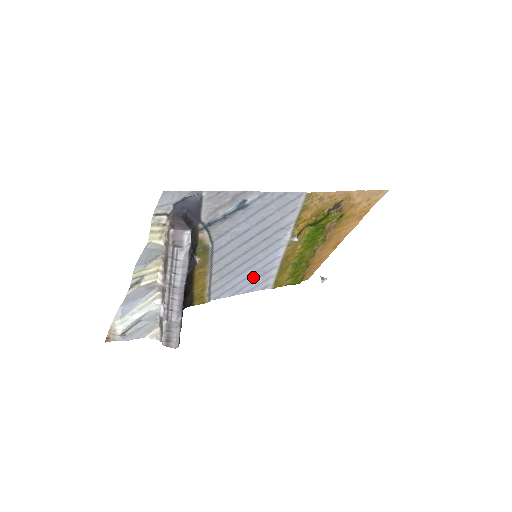
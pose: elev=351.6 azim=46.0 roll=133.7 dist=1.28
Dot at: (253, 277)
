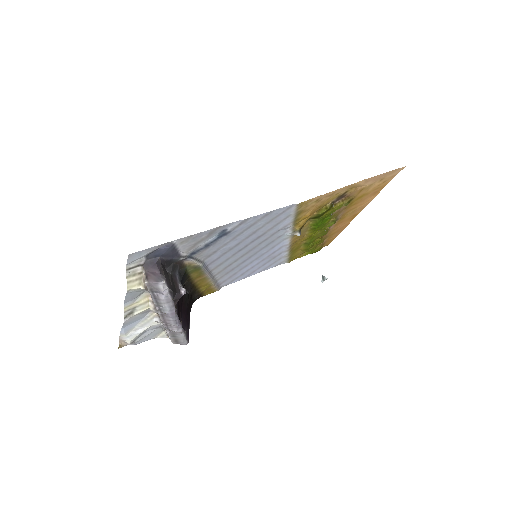
Dot at: (262, 263)
